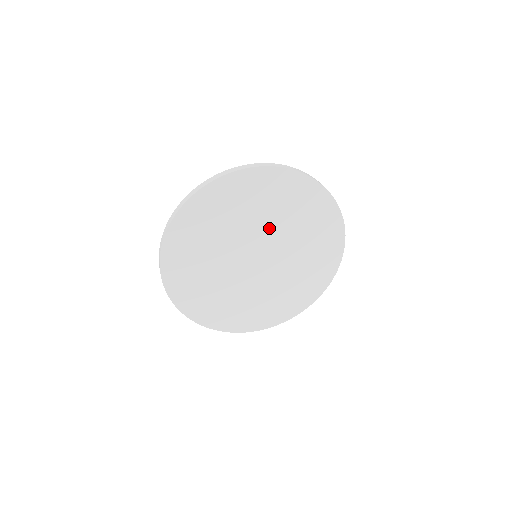
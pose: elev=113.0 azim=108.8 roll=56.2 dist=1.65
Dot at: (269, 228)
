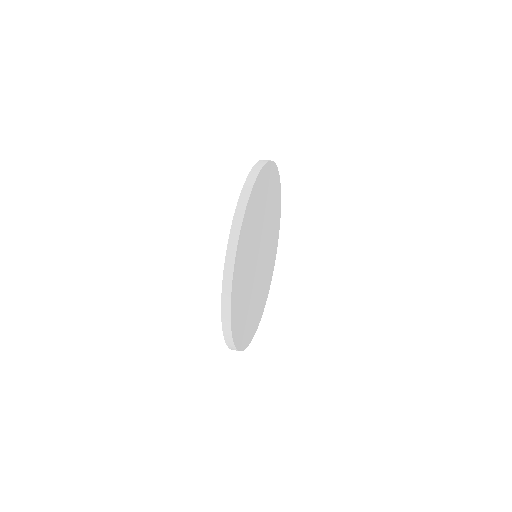
Dot at: (258, 232)
